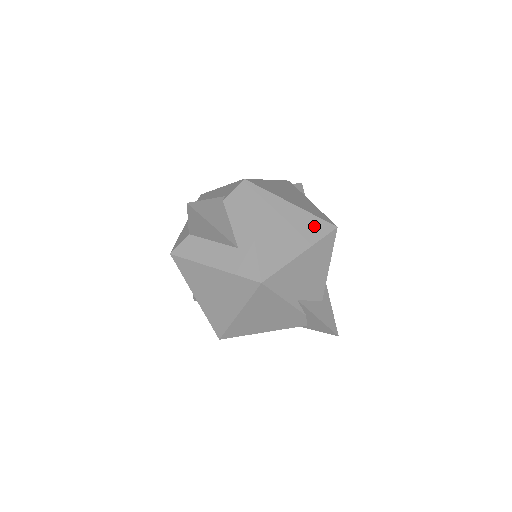
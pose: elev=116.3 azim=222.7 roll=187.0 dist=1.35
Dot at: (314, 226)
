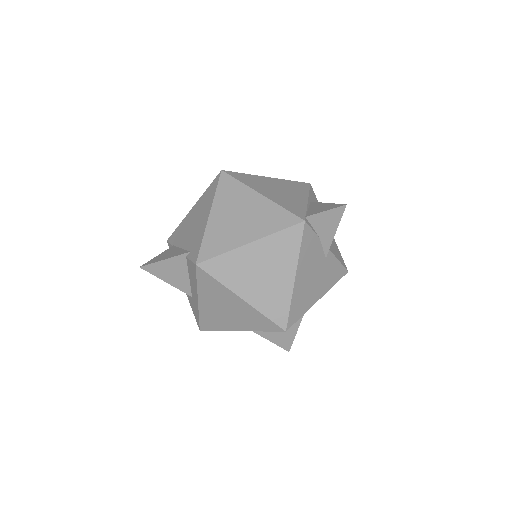
Dot at: (260, 321)
